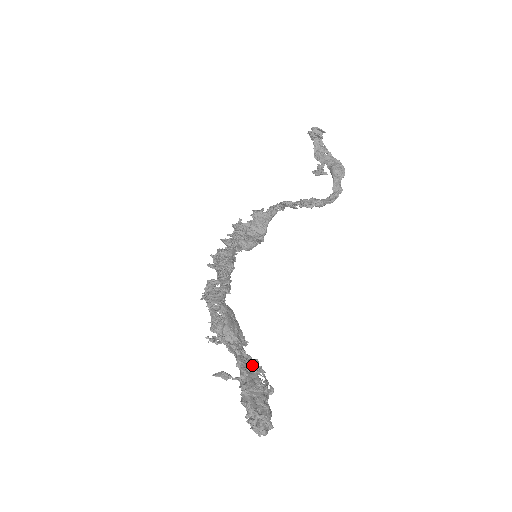
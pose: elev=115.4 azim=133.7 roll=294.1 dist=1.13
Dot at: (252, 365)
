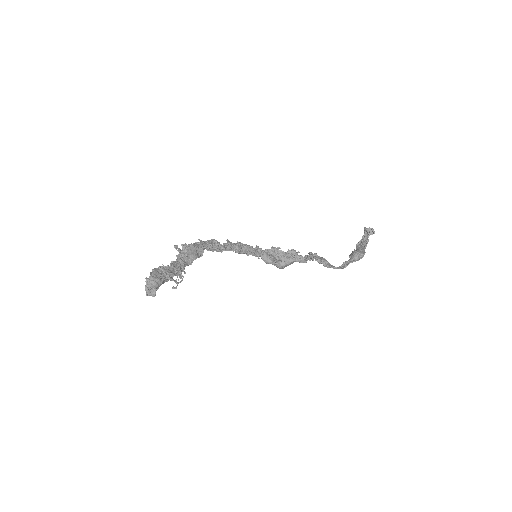
Dot at: (178, 269)
